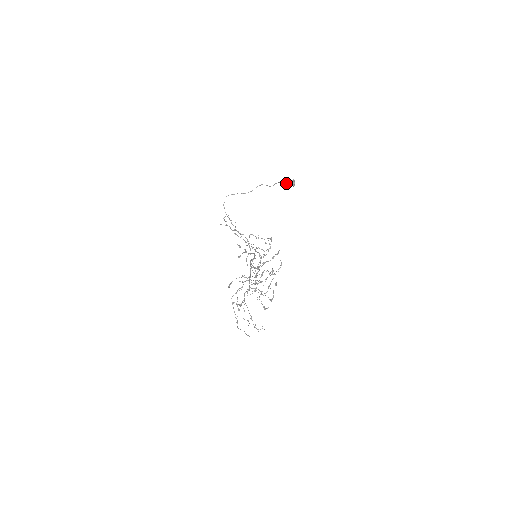
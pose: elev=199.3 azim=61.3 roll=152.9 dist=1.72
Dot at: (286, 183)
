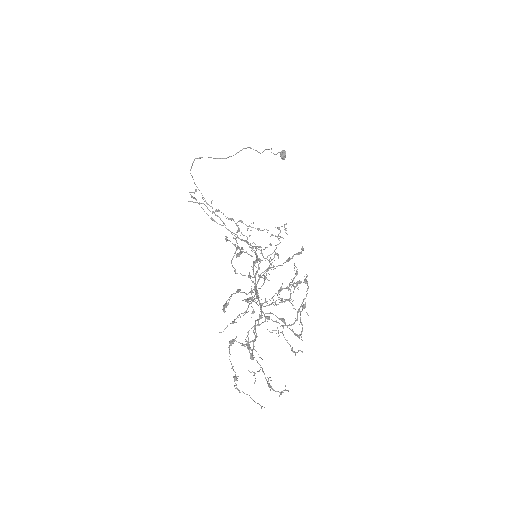
Dot at: (274, 154)
